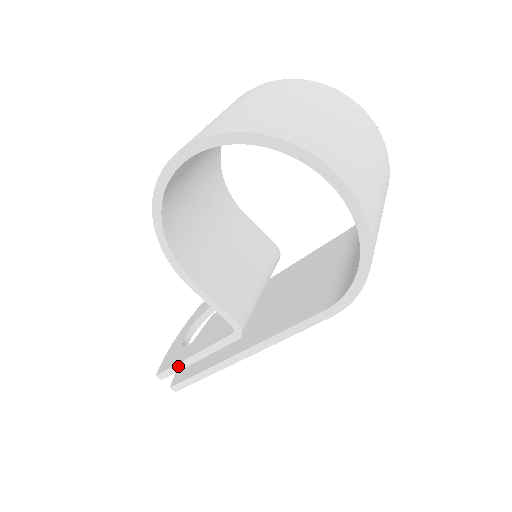
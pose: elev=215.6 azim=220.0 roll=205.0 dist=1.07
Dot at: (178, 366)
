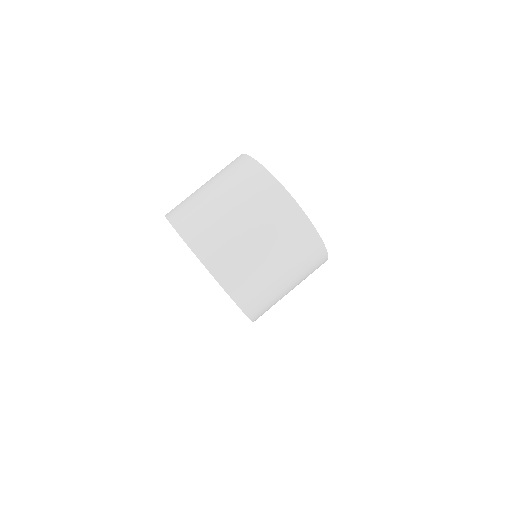
Dot at: occluded
